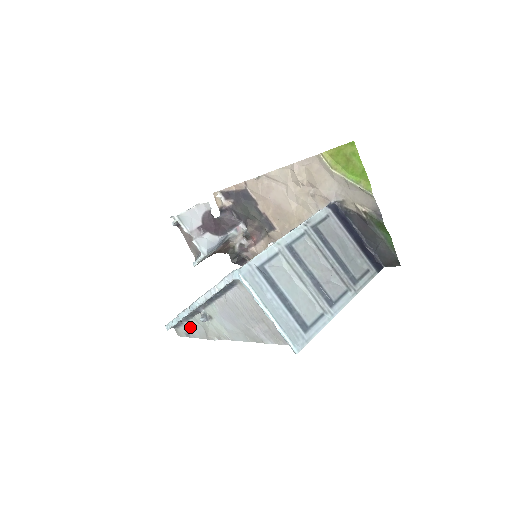
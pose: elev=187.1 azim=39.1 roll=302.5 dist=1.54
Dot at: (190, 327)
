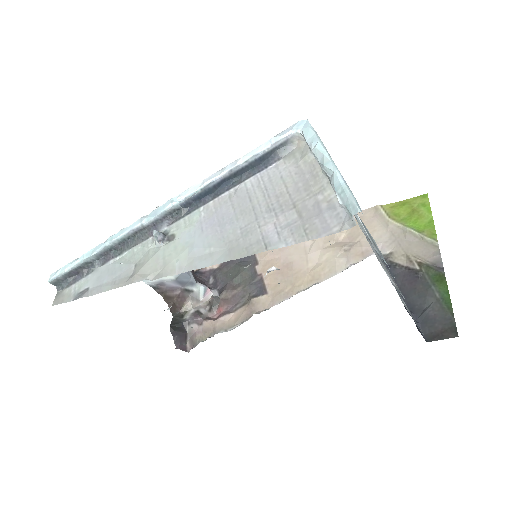
Dot at: (103, 274)
